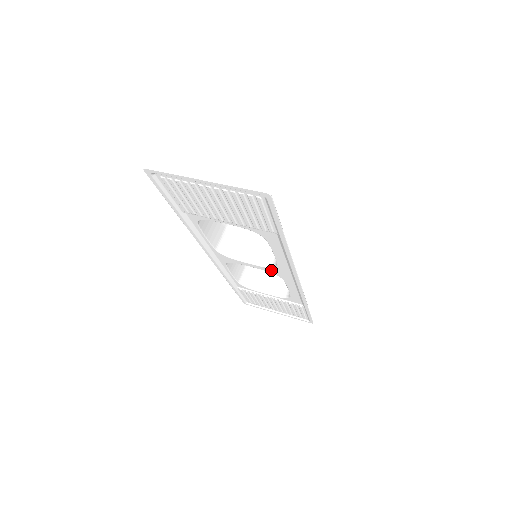
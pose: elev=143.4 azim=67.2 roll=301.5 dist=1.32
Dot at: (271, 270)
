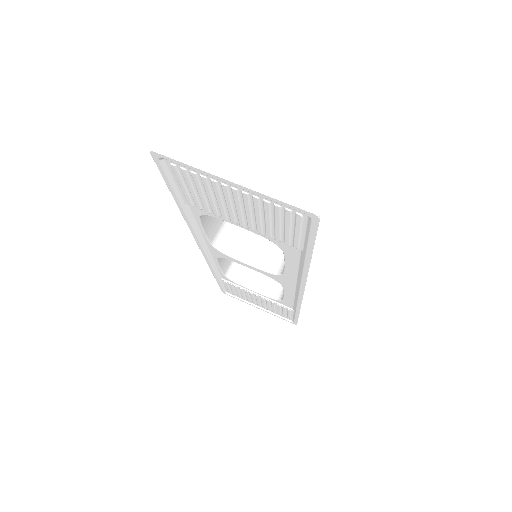
Dot at: (272, 276)
